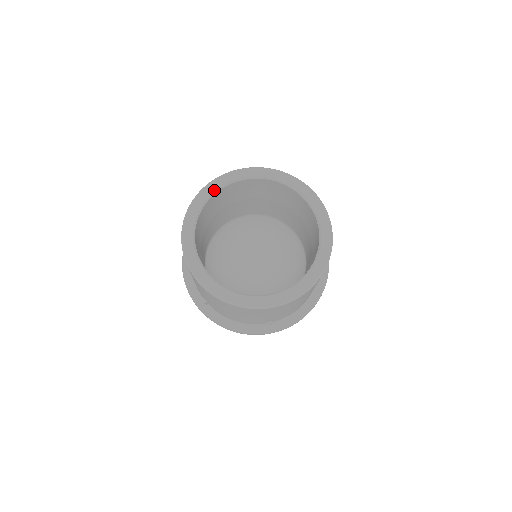
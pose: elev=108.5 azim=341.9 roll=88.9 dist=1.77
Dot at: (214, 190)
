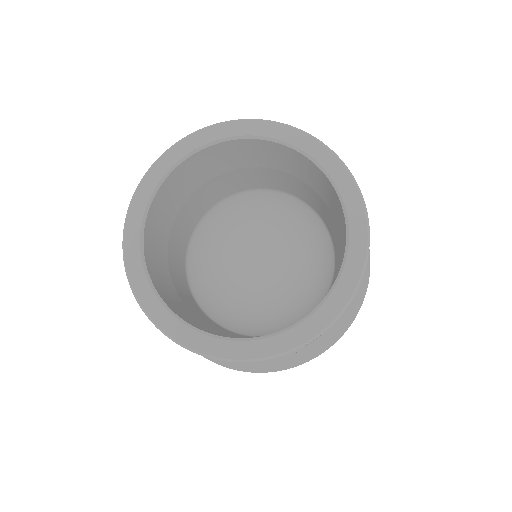
Dot at: (163, 173)
